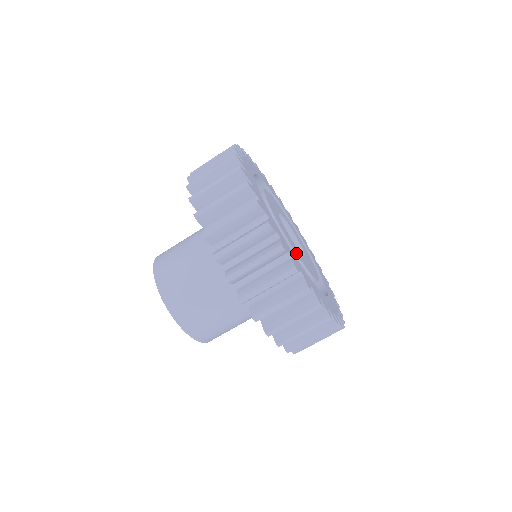
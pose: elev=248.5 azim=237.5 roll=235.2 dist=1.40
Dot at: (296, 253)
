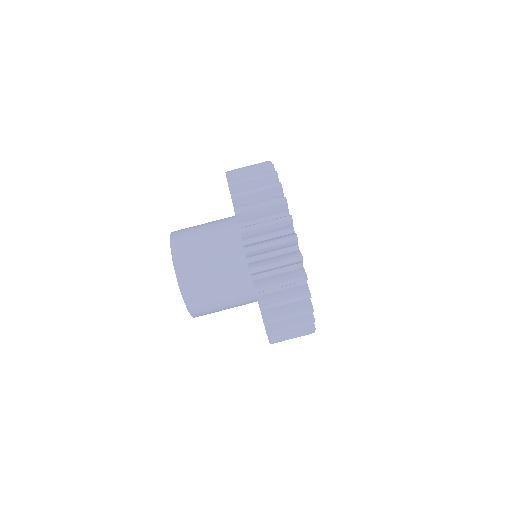
Dot at: occluded
